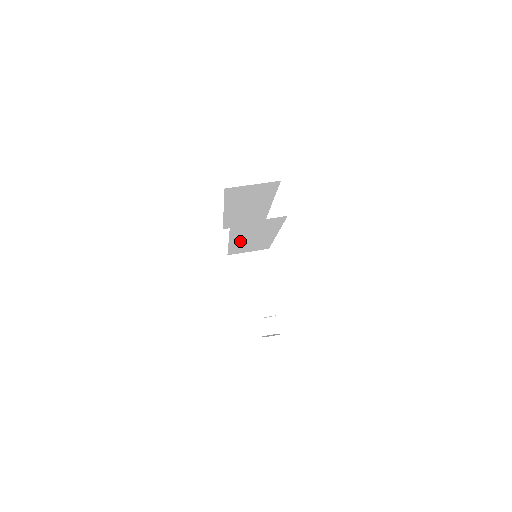
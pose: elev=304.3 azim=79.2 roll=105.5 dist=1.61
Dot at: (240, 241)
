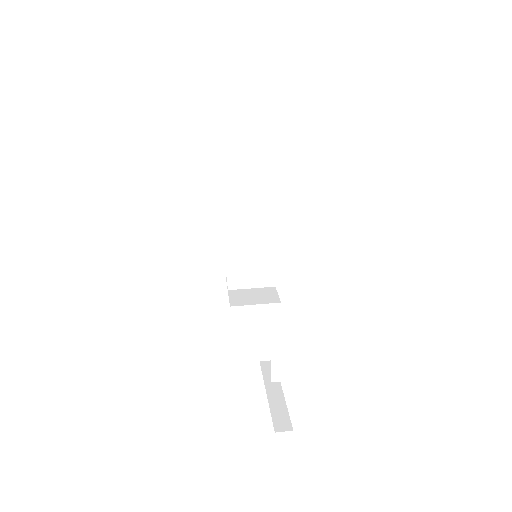
Dot at: (237, 225)
